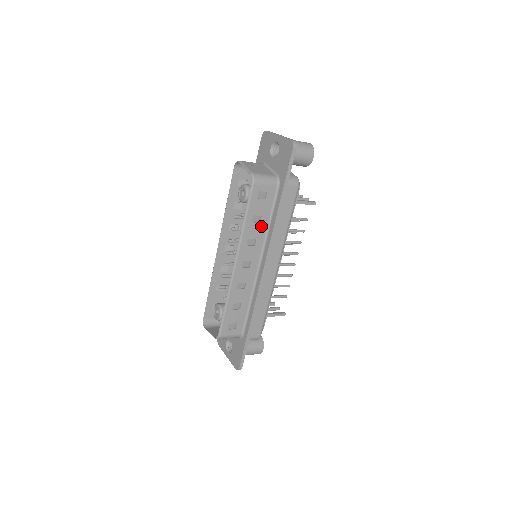
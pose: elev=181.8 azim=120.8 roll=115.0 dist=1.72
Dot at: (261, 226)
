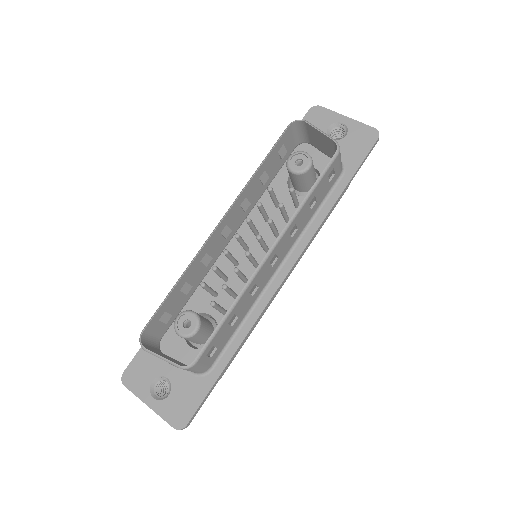
Dot at: (308, 215)
